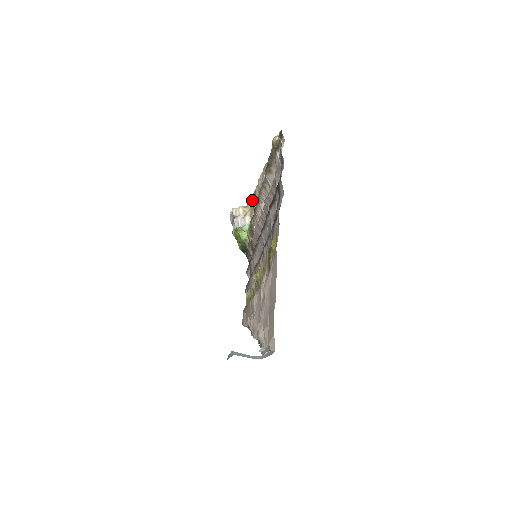
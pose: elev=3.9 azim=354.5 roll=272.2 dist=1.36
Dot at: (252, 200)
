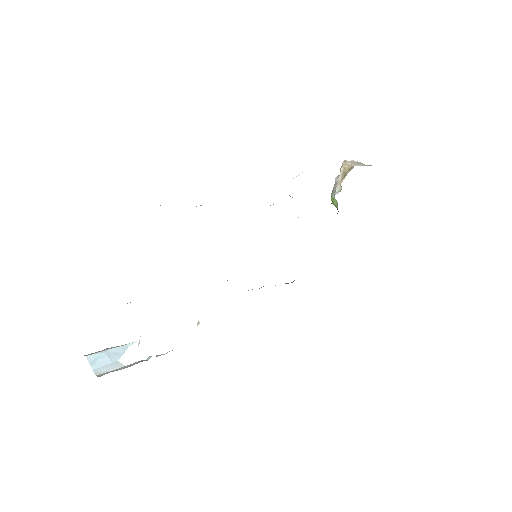
Dot at: occluded
